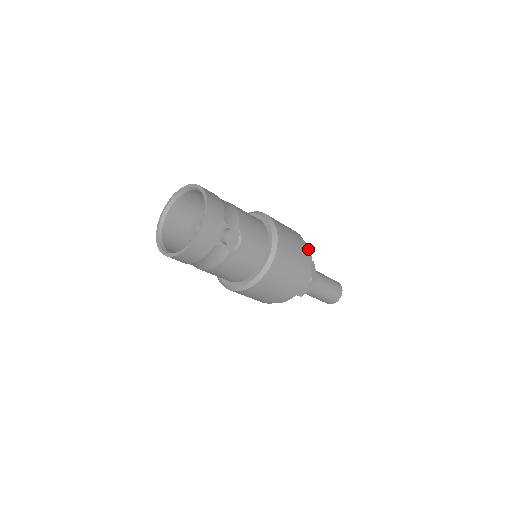
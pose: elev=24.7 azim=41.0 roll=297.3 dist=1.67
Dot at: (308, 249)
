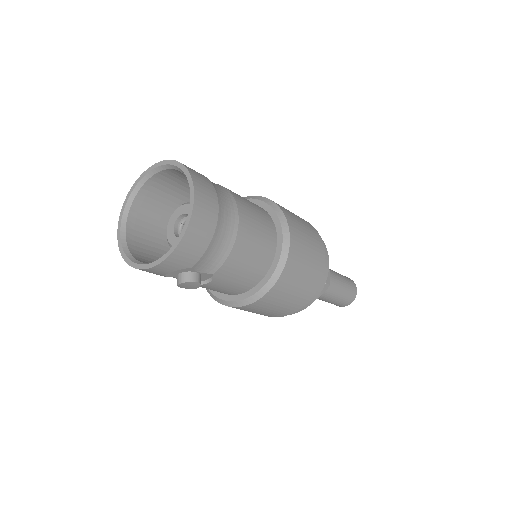
Dot at: (318, 293)
